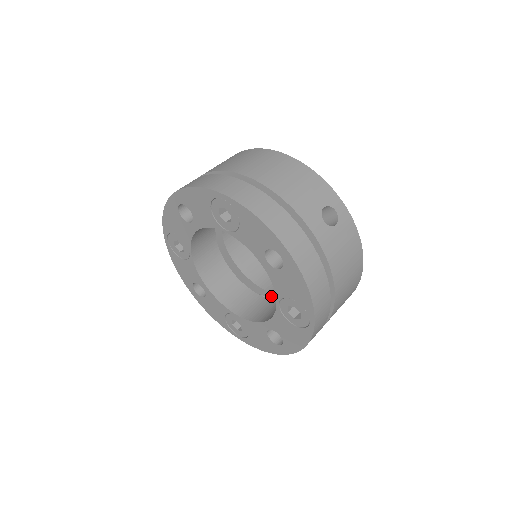
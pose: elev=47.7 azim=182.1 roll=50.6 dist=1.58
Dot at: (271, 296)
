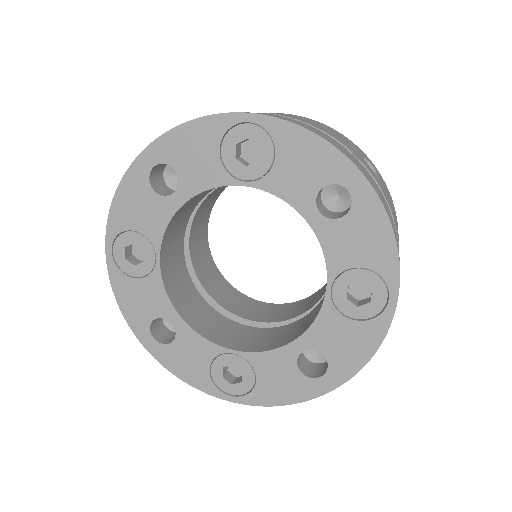
Dot at: occluded
